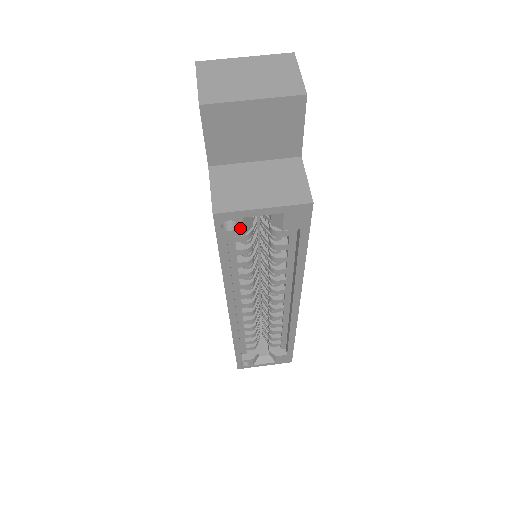
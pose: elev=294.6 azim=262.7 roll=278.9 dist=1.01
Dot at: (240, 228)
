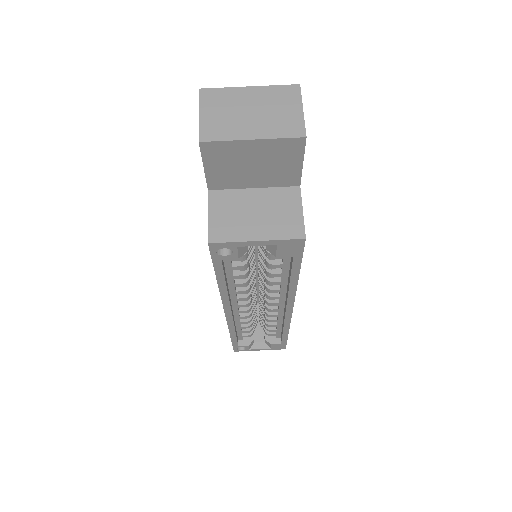
Dot at: (234, 254)
